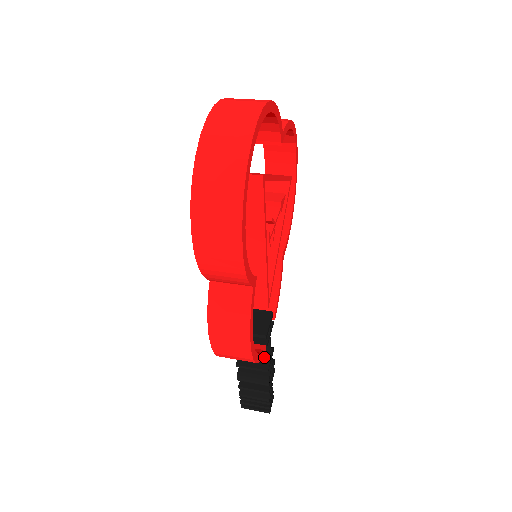
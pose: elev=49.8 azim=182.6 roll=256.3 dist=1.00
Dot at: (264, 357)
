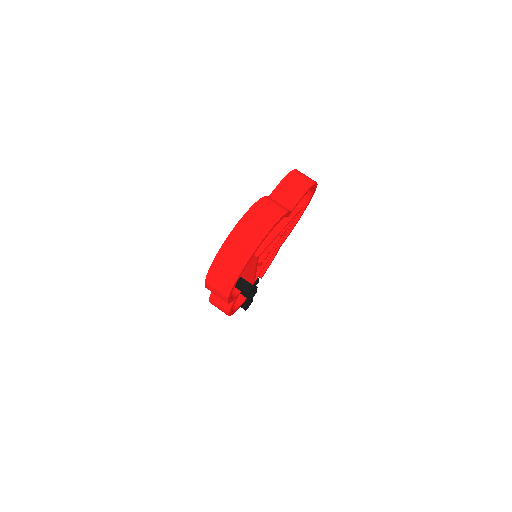
Dot at: occluded
